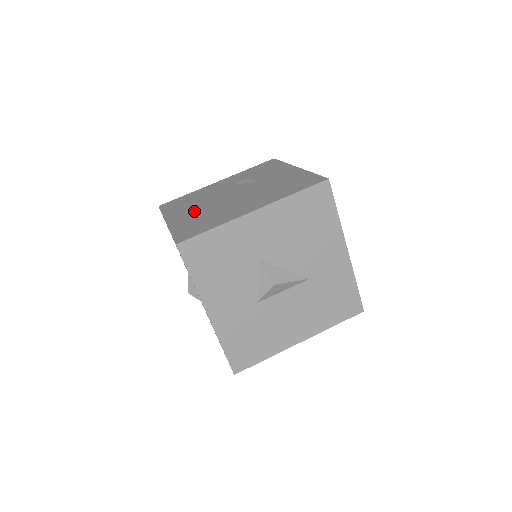
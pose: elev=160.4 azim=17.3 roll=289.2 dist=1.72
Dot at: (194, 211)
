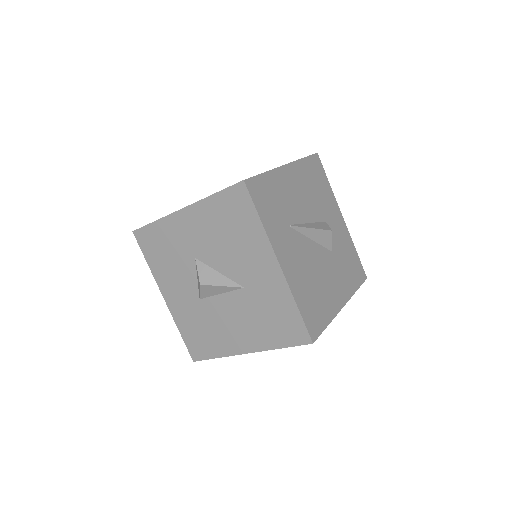
Dot at: occluded
